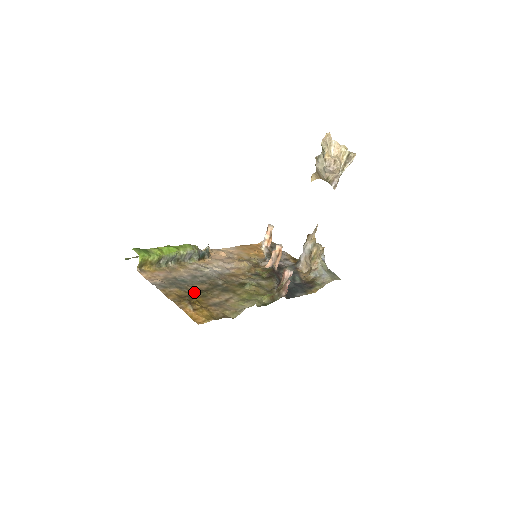
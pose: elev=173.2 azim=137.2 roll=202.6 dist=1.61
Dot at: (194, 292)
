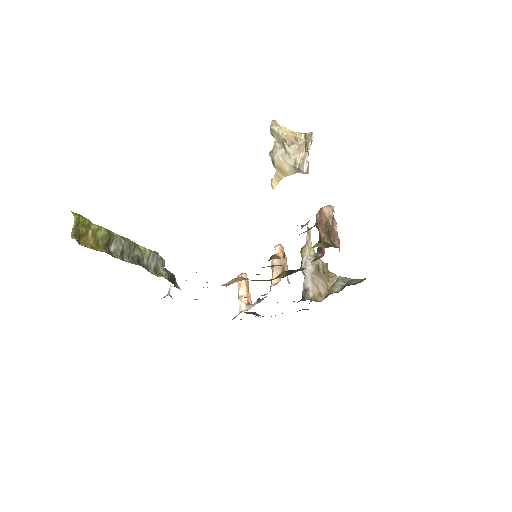
Dot at: occluded
